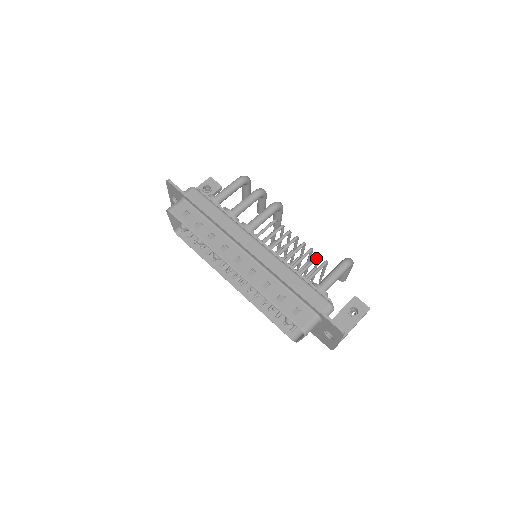
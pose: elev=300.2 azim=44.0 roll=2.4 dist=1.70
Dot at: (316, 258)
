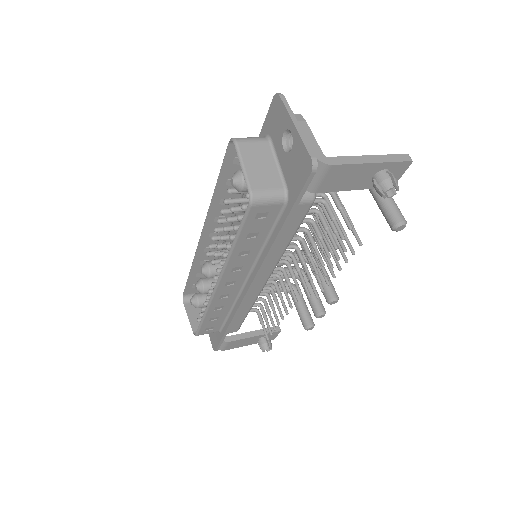
Dot at: occluded
